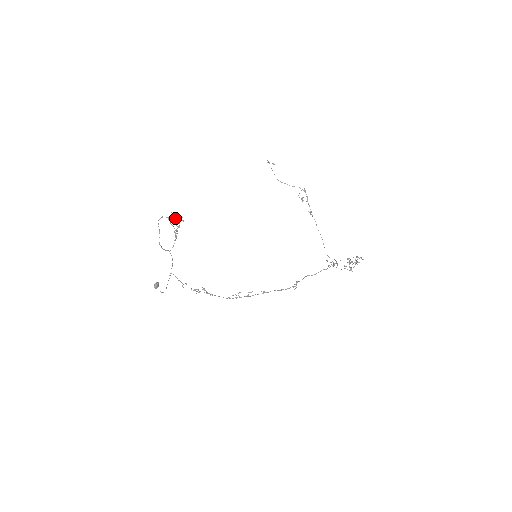
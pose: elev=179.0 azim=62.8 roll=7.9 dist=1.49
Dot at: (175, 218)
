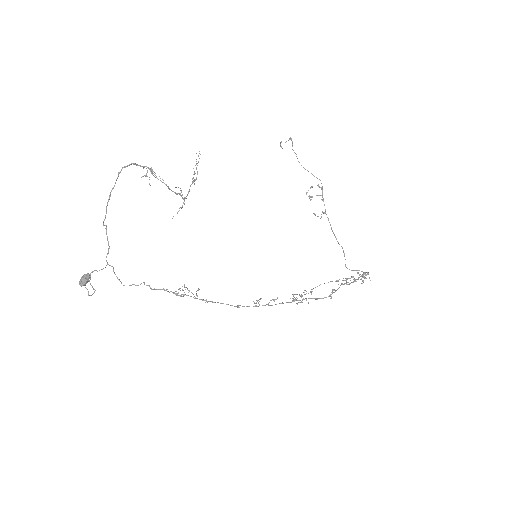
Dot at: (196, 163)
